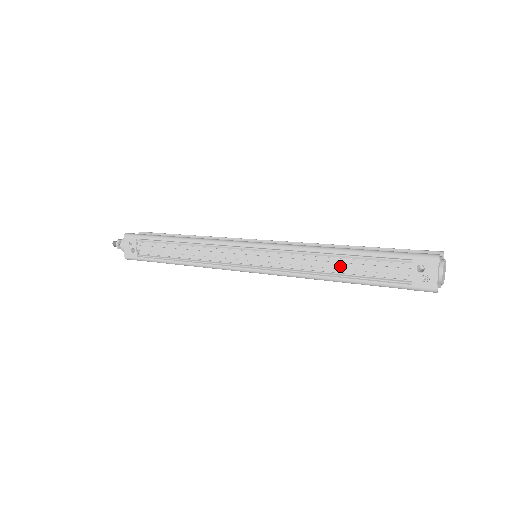
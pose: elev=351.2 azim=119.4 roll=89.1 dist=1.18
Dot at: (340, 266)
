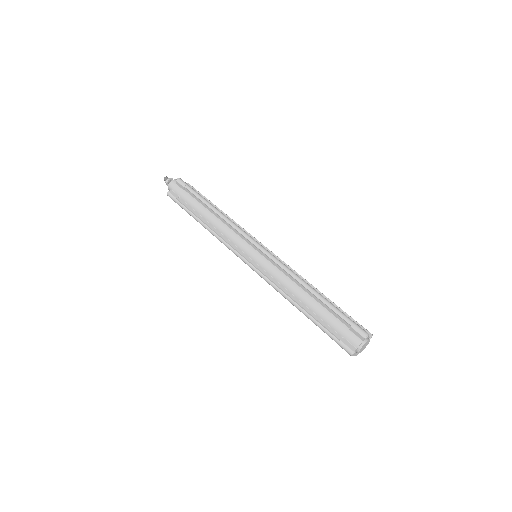
Dot at: occluded
